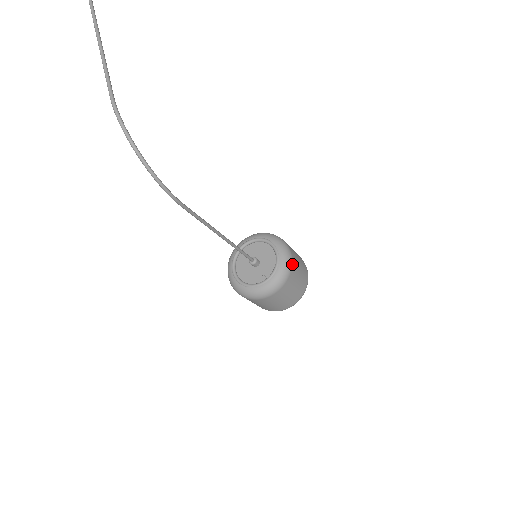
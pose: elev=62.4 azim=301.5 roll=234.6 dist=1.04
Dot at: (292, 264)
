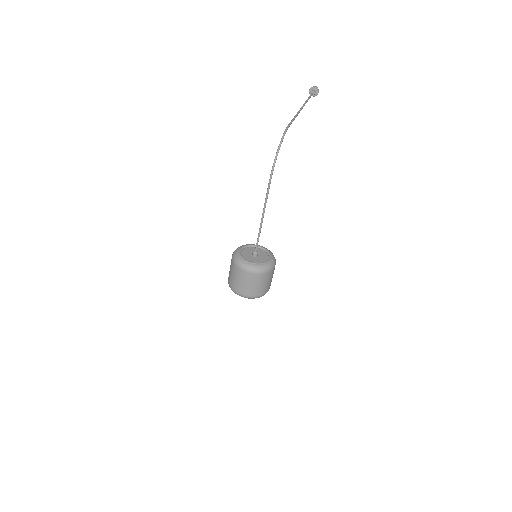
Dot at: (270, 271)
